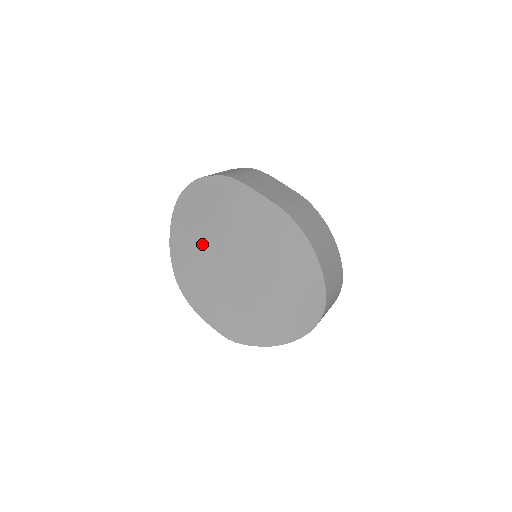
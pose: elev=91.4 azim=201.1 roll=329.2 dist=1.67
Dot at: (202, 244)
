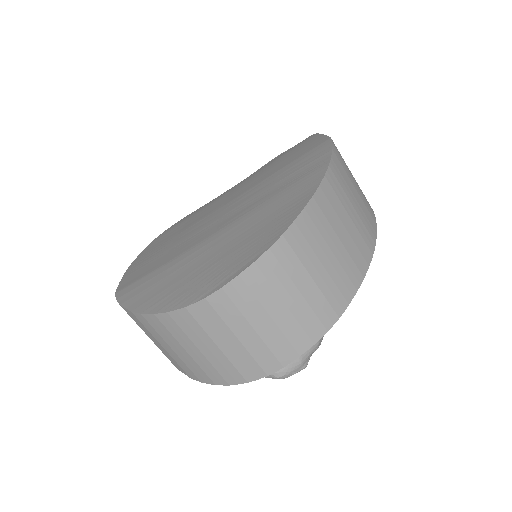
Dot at: (219, 198)
